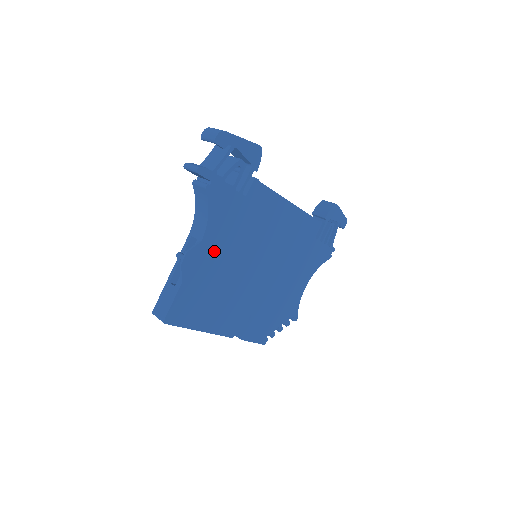
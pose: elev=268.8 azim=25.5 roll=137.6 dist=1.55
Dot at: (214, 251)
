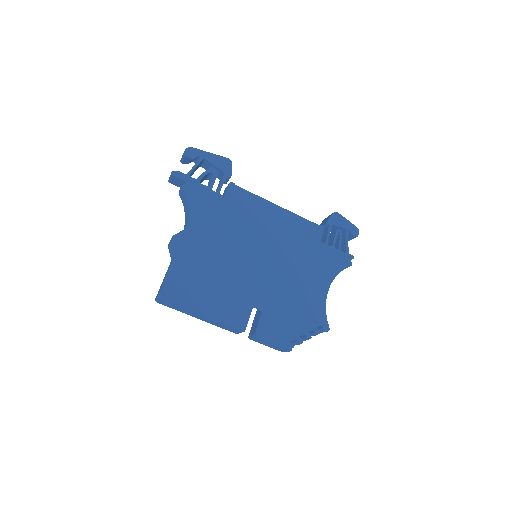
Dot at: (201, 239)
